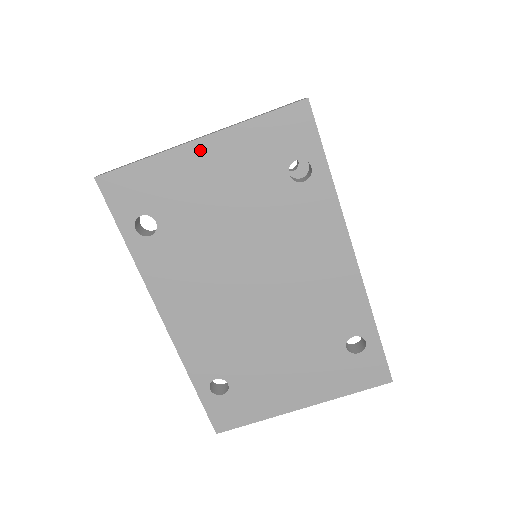
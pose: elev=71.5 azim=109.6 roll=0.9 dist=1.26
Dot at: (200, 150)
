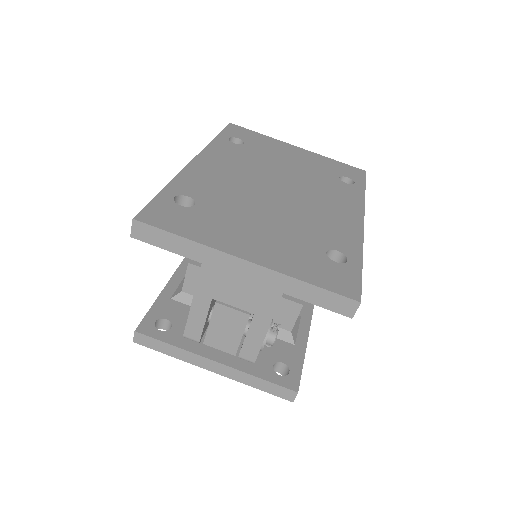
Dot at: (295, 148)
